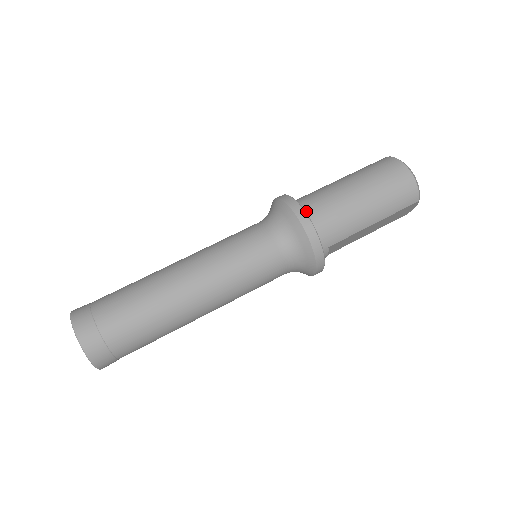
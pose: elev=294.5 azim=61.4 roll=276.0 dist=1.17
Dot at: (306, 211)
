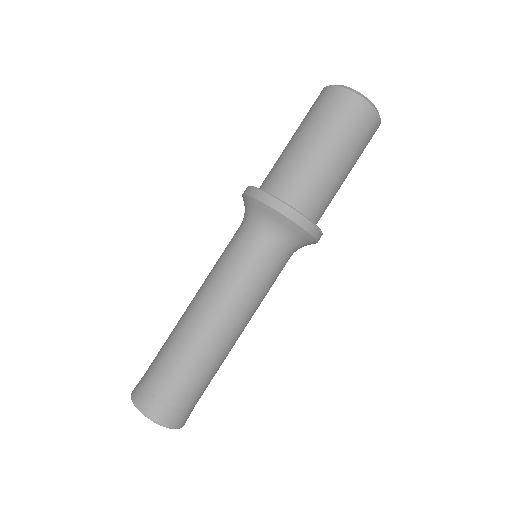
Dot at: (305, 212)
